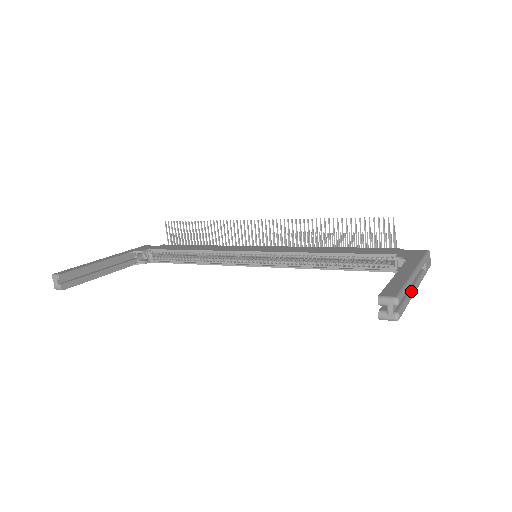
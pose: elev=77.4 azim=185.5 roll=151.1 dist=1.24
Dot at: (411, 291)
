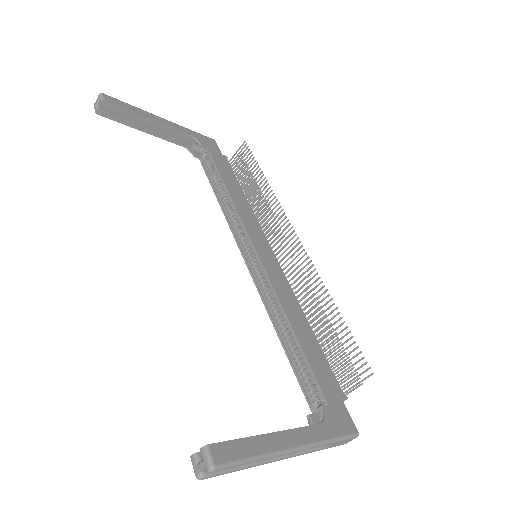
Dot at: (265, 461)
